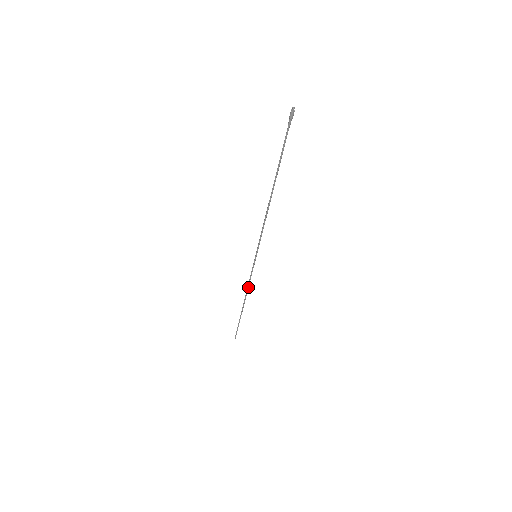
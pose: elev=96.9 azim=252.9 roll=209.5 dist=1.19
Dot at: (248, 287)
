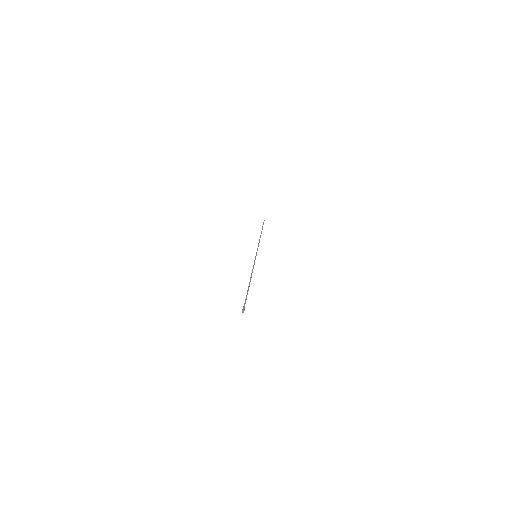
Dot at: occluded
